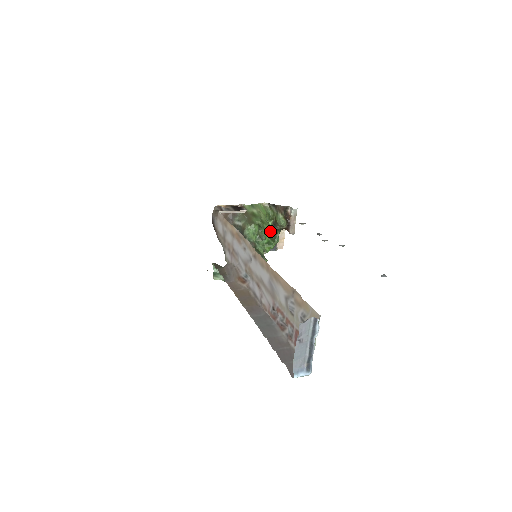
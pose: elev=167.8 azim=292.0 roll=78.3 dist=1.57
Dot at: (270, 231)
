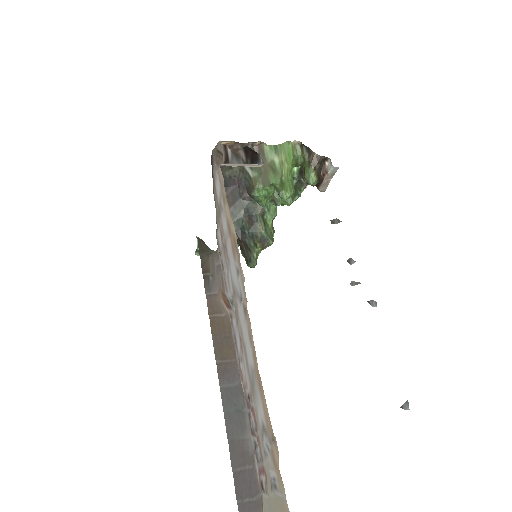
Dot at: occluded
